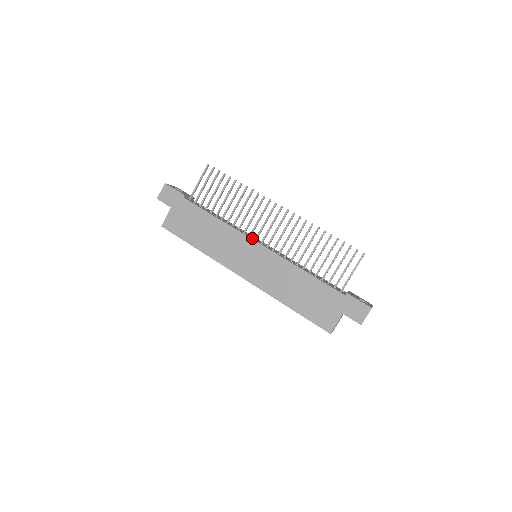
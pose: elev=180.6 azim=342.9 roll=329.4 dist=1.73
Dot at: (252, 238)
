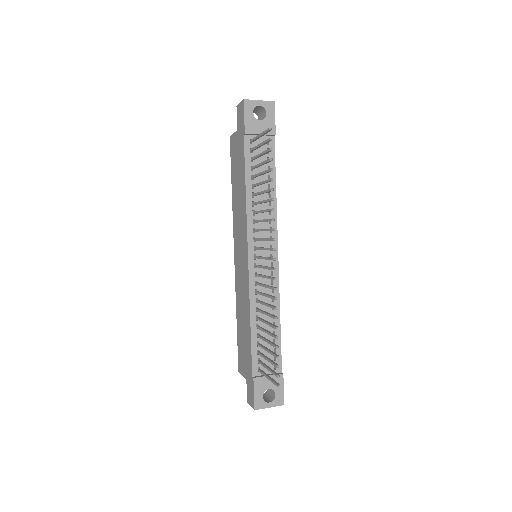
Dot at: (253, 243)
